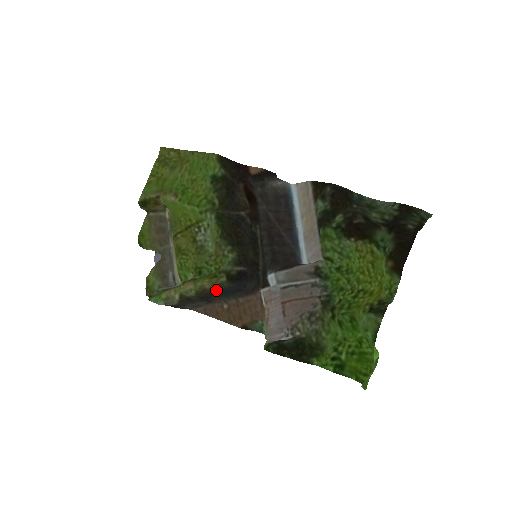
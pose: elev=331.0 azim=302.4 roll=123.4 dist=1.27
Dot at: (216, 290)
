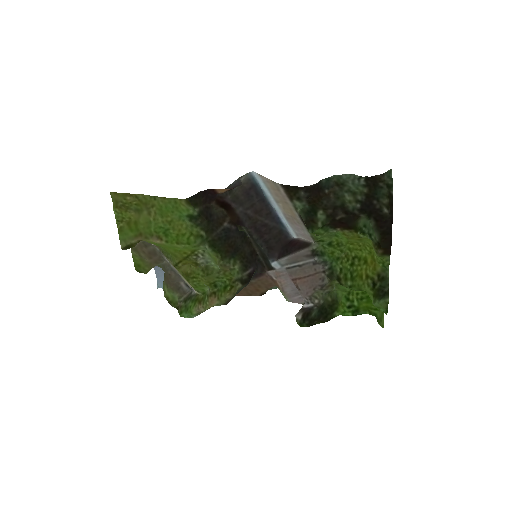
Dot at: occluded
